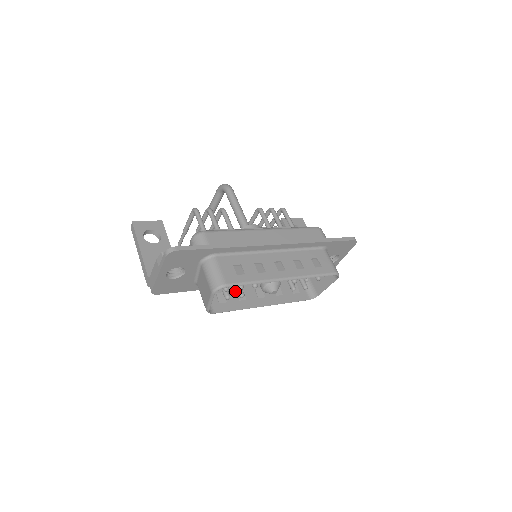
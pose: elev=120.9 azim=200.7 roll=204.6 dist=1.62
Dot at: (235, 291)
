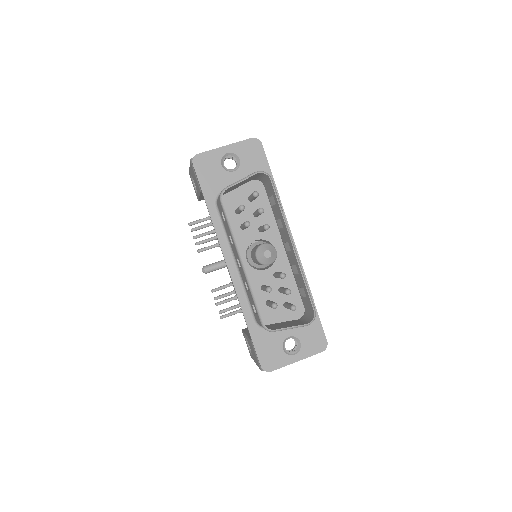
Dot at: occluded
